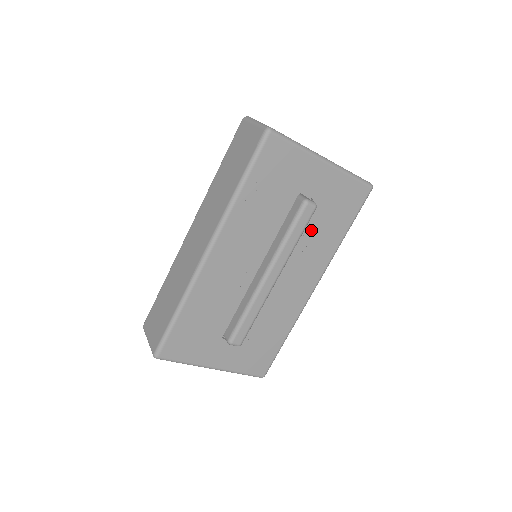
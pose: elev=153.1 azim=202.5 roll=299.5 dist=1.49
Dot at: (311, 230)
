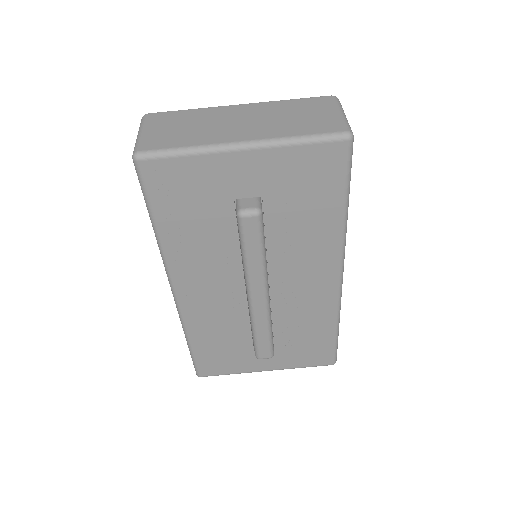
Dot at: (285, 227)
